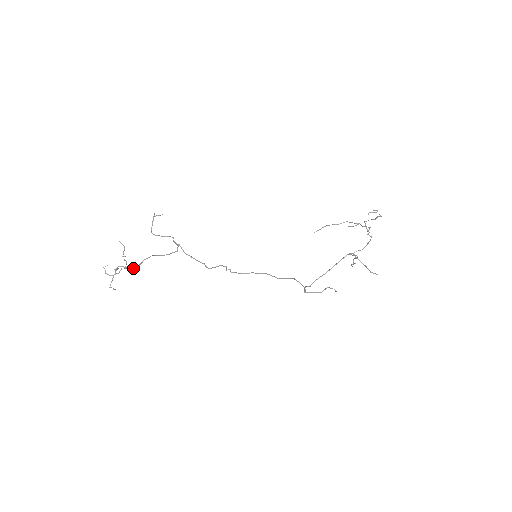
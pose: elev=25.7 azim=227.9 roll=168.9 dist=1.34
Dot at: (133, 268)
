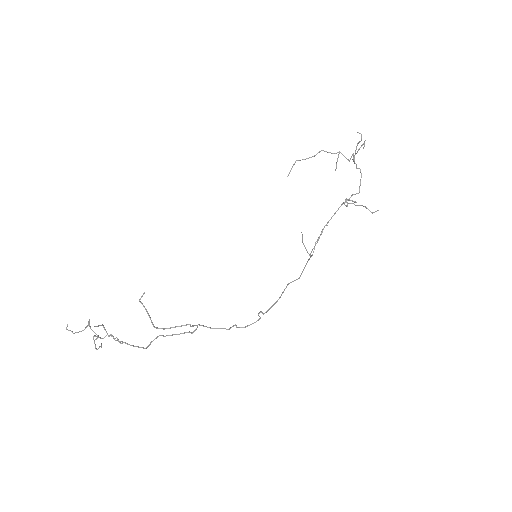
Dot at: occluded
